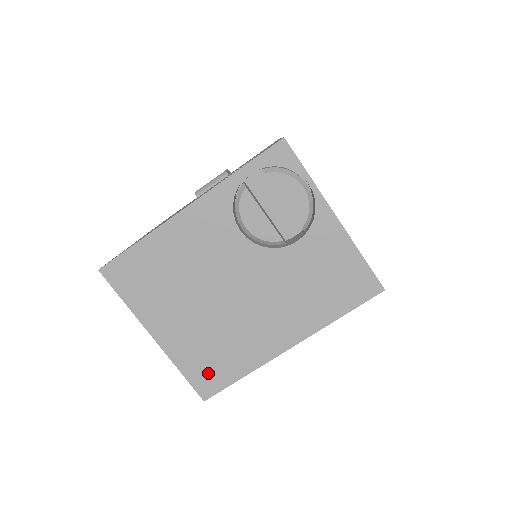
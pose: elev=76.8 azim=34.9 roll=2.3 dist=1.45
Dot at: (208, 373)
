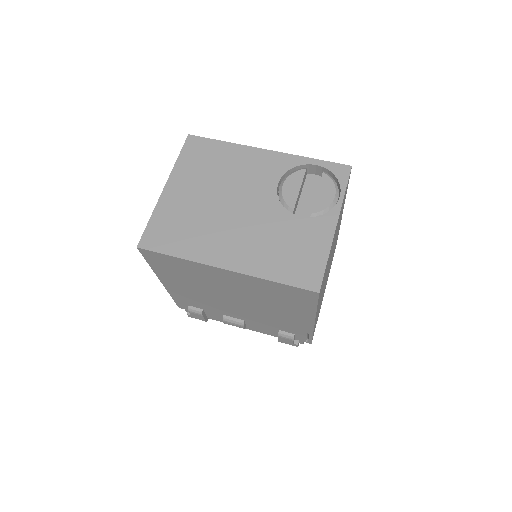
Dot at: (162, 234)
